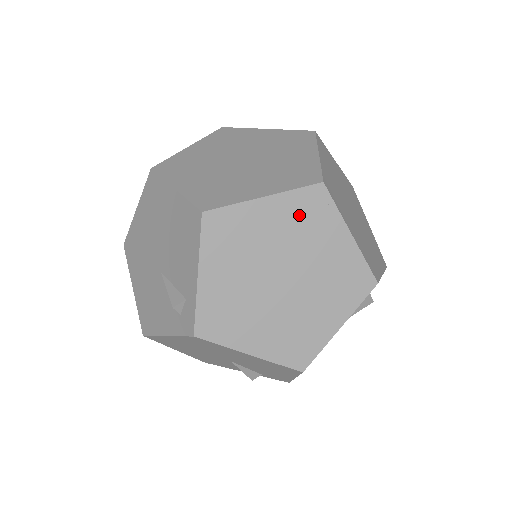
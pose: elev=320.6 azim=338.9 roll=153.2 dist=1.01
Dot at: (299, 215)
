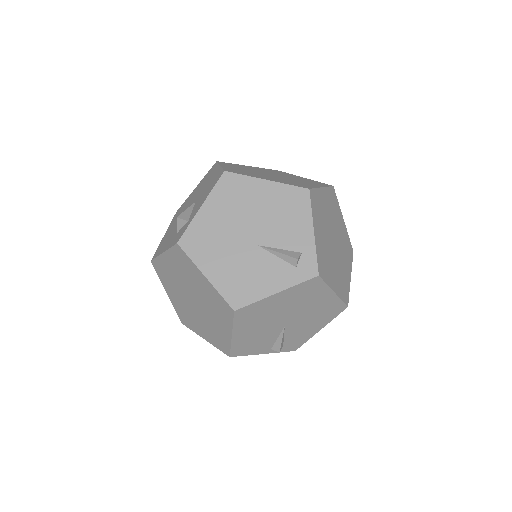
Dot at: (331, 203)
